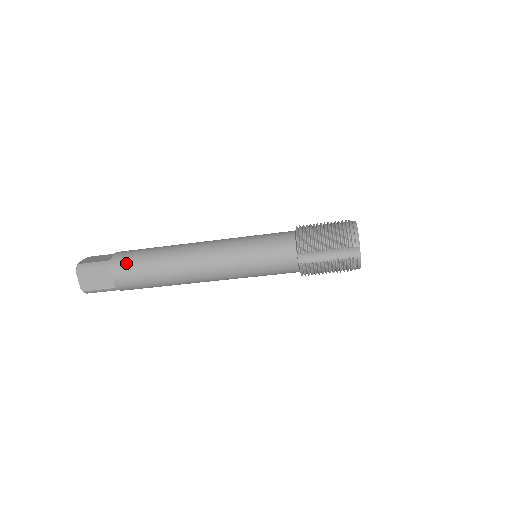
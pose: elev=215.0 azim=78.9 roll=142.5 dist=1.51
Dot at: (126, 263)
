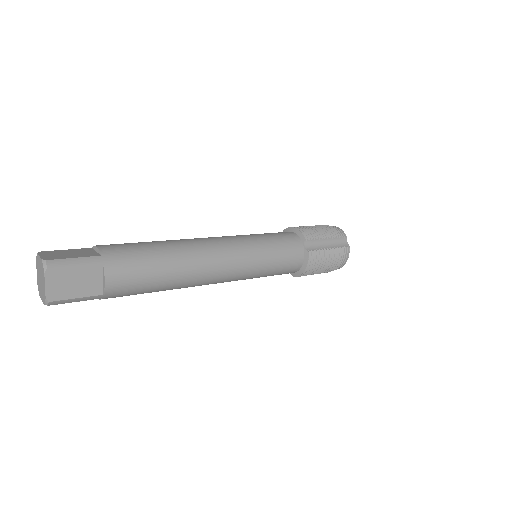
Dot at: (125, 295)
